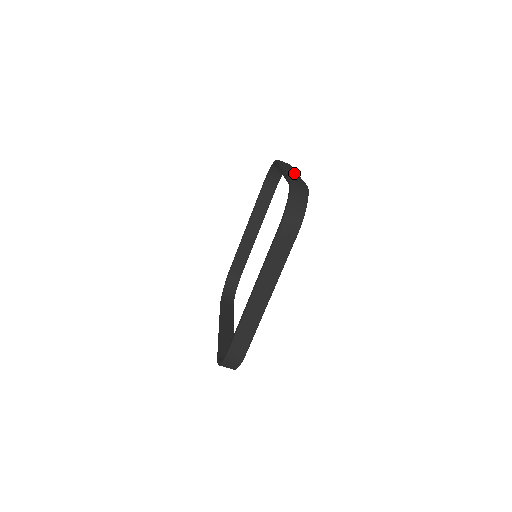
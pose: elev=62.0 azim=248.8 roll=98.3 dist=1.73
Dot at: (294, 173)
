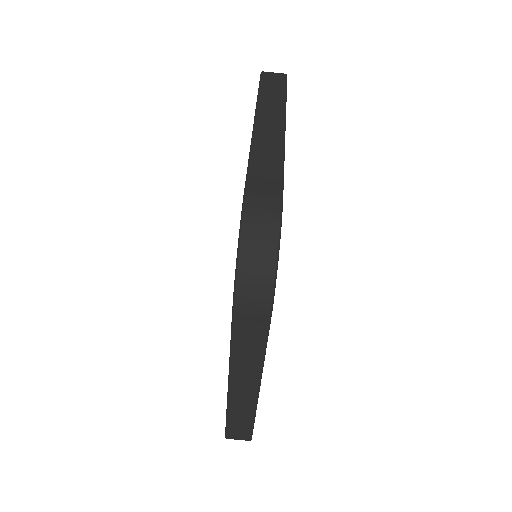
Dot at: occluded
